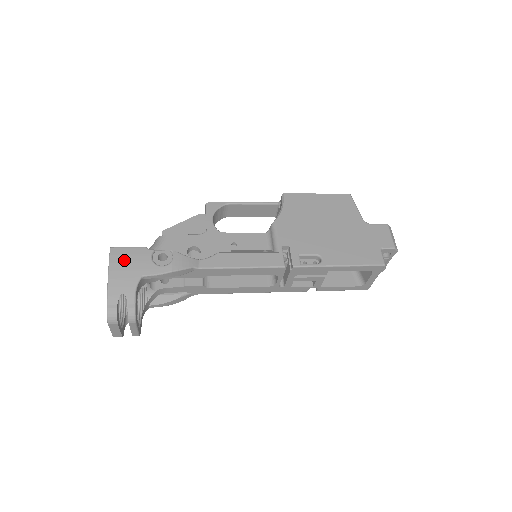
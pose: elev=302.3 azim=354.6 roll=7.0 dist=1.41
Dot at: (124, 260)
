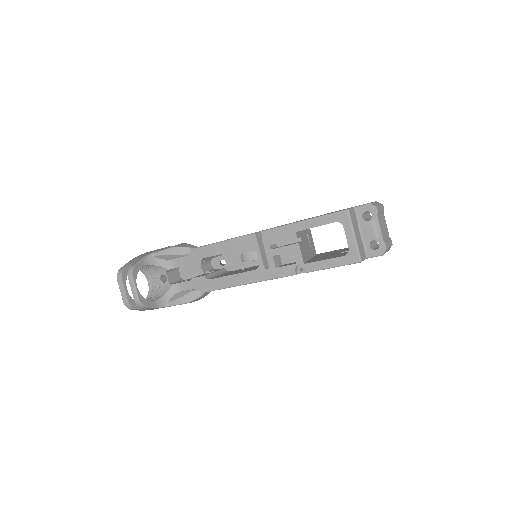
Dot at: (151, 251)
